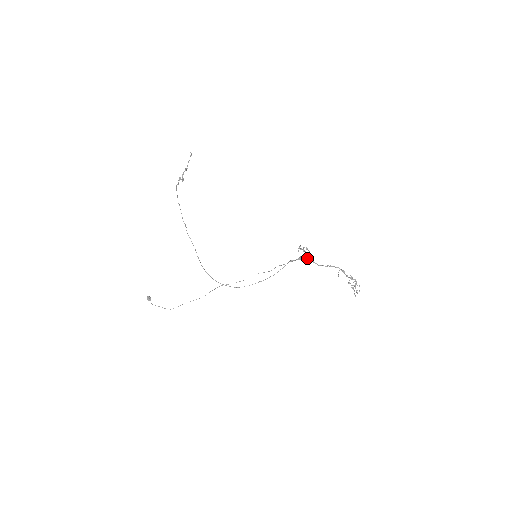
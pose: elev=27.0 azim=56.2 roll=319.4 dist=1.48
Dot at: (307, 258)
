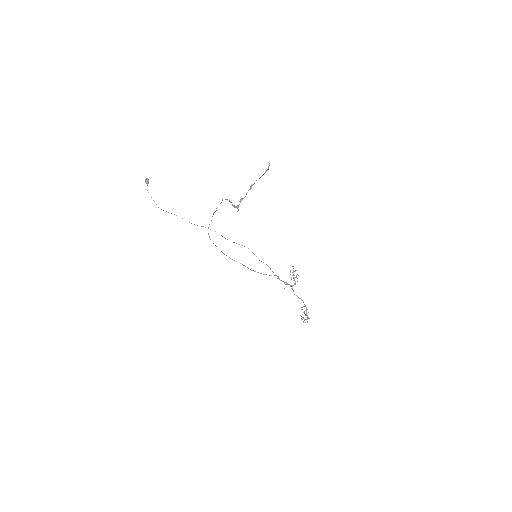
Dot at: (291, 285)
